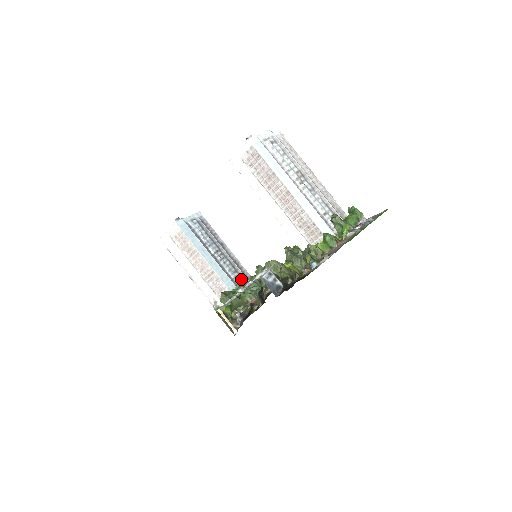
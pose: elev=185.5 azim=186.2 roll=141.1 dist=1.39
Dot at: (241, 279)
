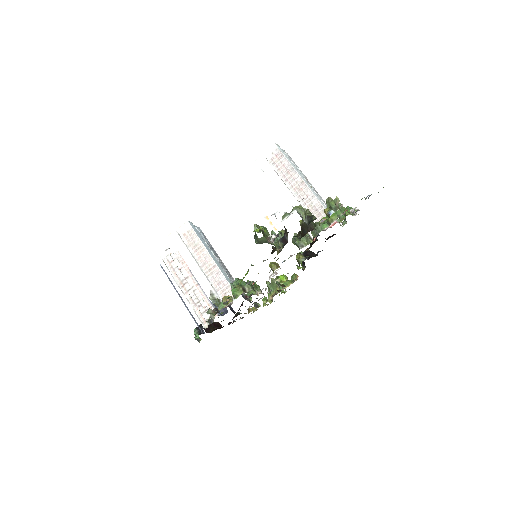
Dot at: occluded
